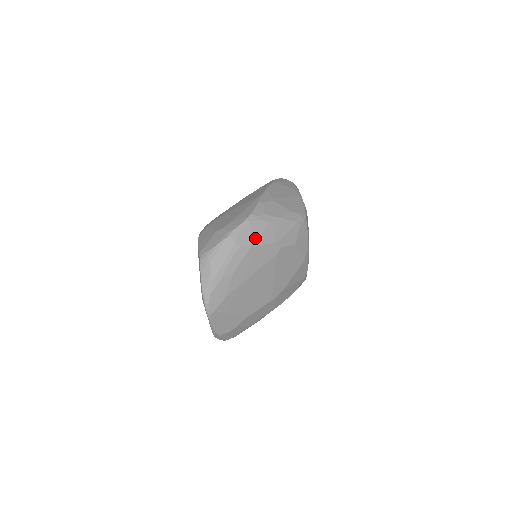
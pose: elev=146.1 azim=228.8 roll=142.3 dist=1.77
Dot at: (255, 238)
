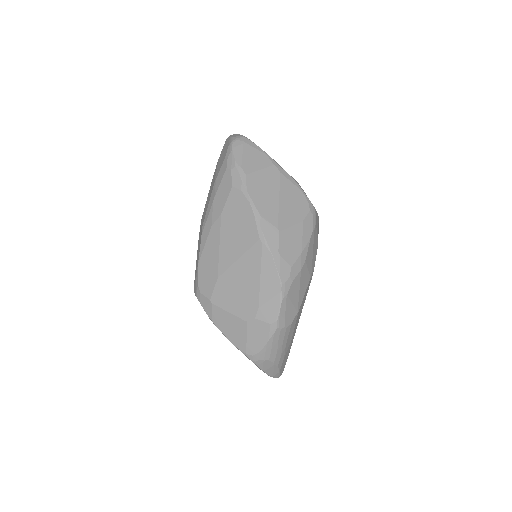
Dot at: (298, 301)
